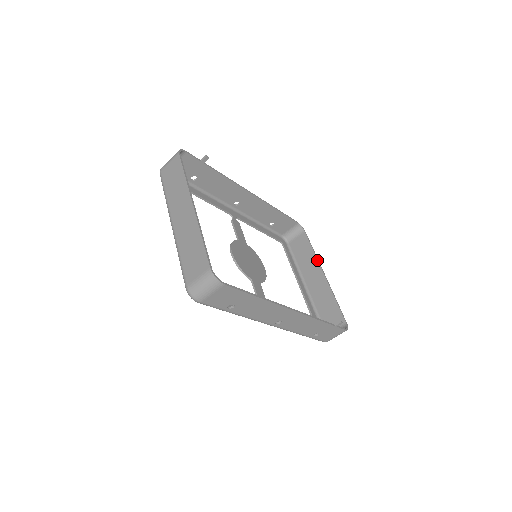
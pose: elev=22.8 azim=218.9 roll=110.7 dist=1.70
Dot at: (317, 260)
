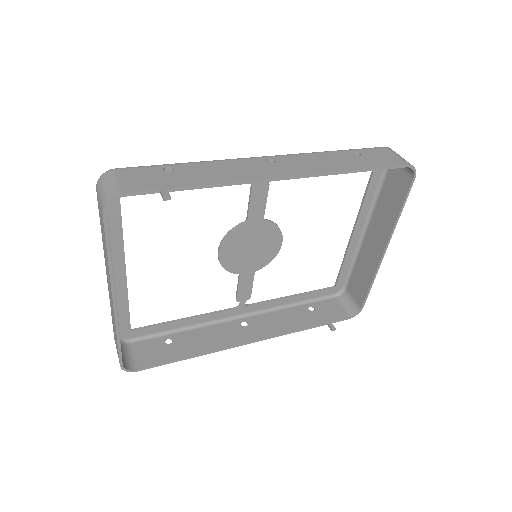
Dot at: (392, 230)
